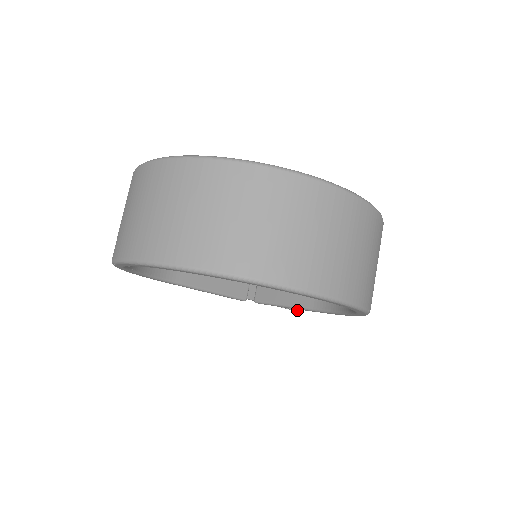
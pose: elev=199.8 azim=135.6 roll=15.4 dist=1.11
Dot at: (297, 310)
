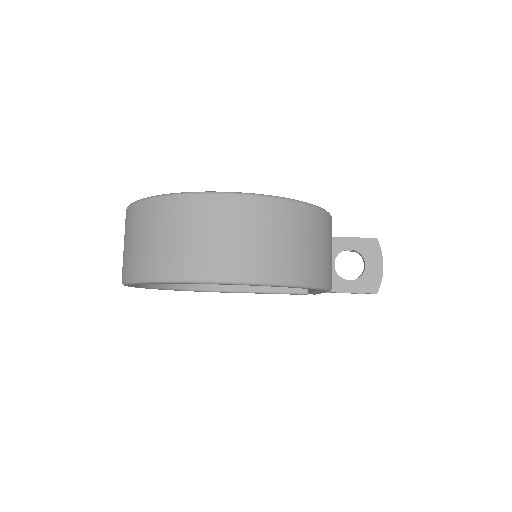
Dot at: (373, 293)
